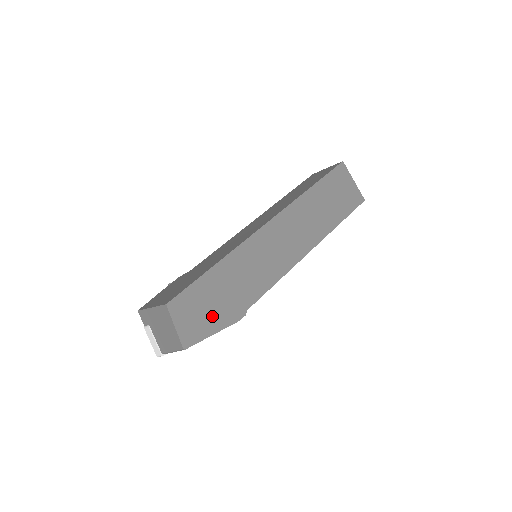
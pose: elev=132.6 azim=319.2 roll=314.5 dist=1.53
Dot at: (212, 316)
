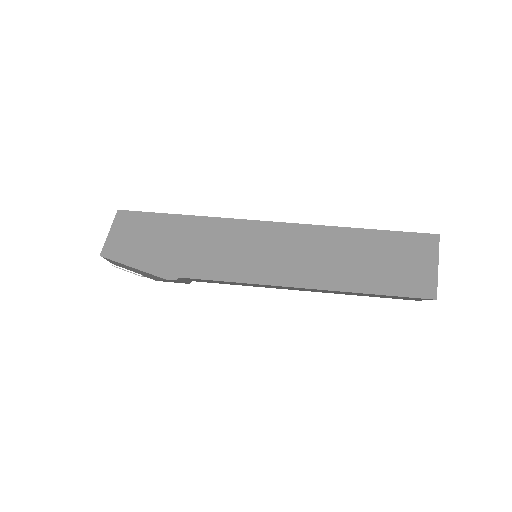
Dot at: (145, 252)
